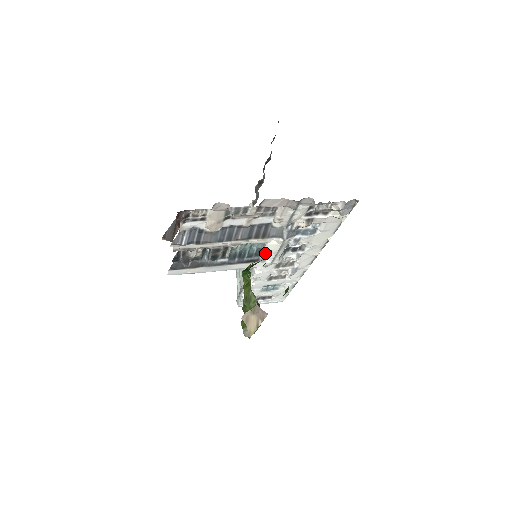
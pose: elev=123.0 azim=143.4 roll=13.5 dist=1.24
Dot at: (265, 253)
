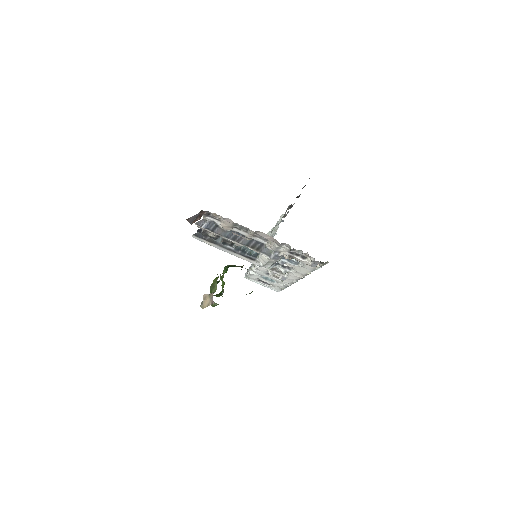
Dot at: (260, 258)
